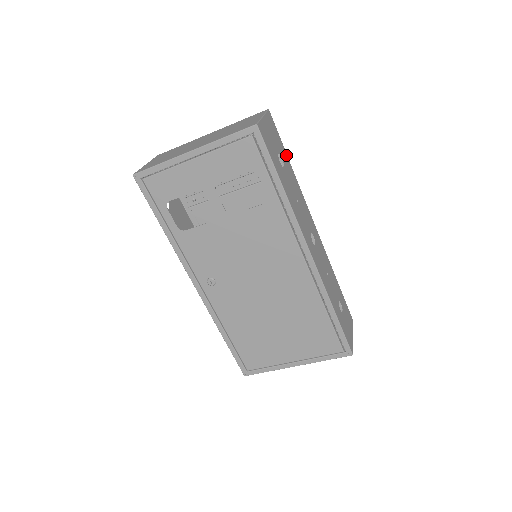
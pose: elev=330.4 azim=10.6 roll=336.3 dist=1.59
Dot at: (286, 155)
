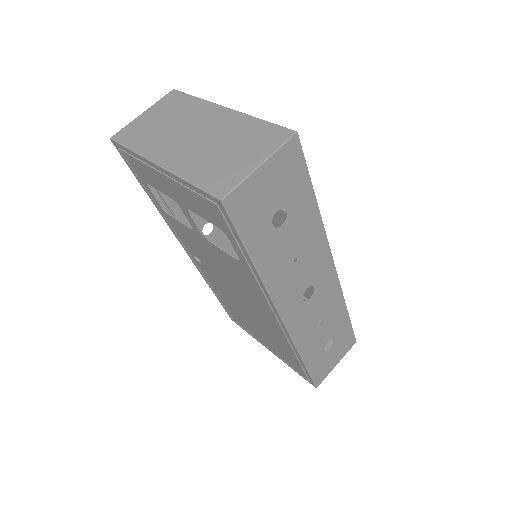
Dot at: (310, 193)
